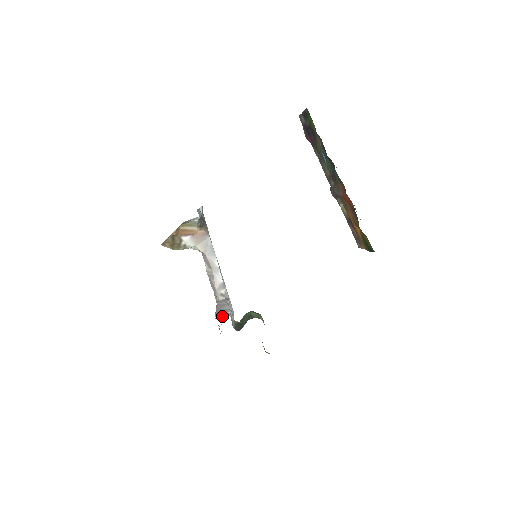
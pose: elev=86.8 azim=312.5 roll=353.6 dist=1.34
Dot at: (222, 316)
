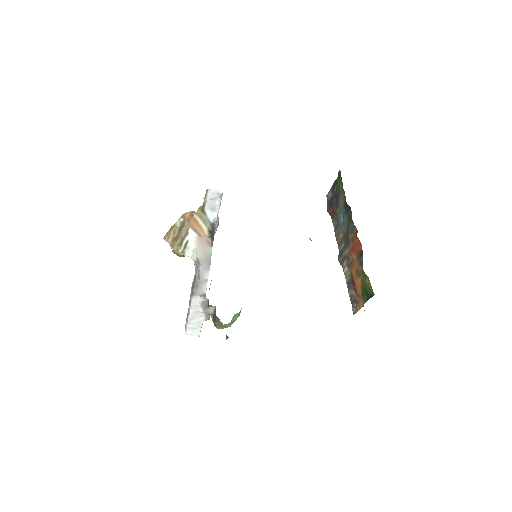
Dot at: (186, 333)
